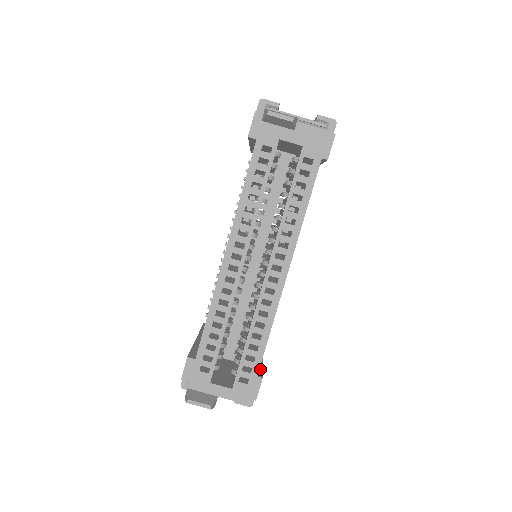
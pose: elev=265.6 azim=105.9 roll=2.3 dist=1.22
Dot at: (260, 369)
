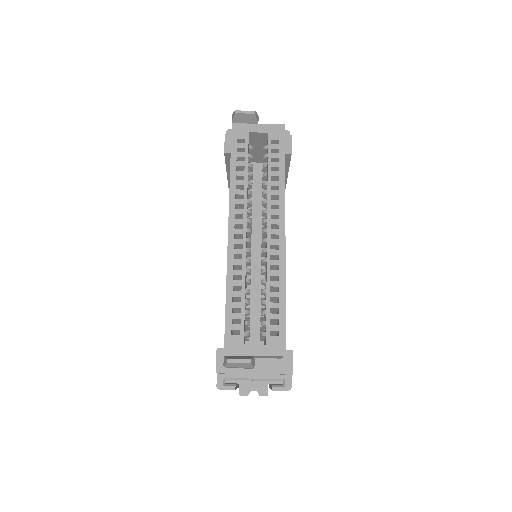
Dot at: occluded
